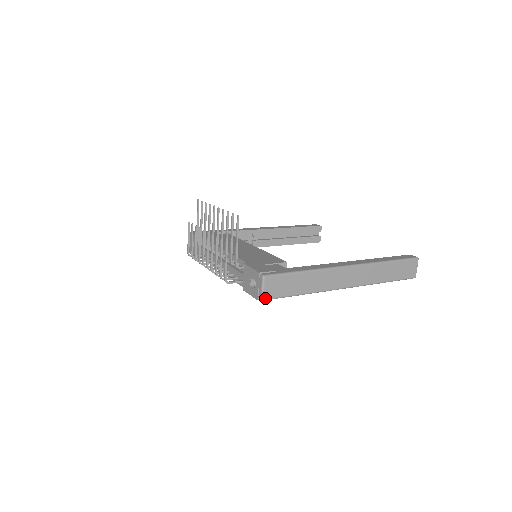
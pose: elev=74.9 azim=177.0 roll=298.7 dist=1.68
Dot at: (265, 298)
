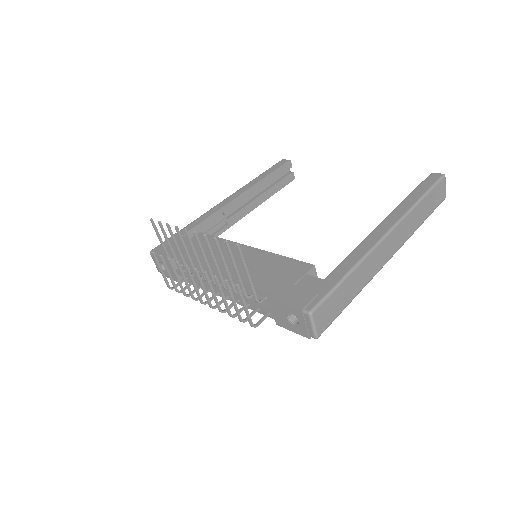
Dot at: (319, 334)
